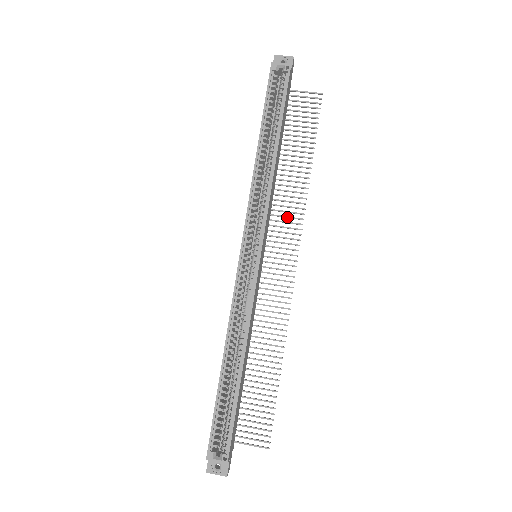
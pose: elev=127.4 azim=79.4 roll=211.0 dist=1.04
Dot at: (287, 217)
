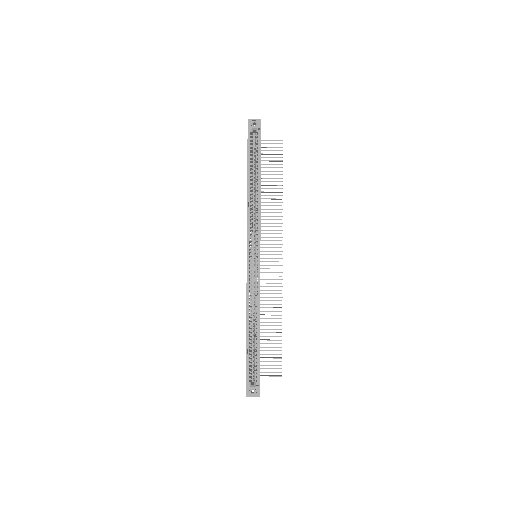
Dot at: occluded
